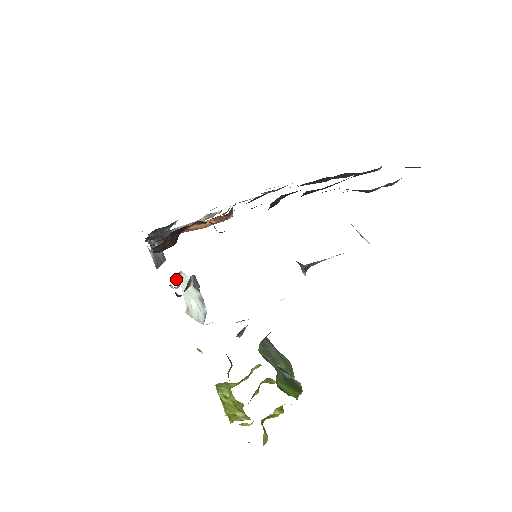
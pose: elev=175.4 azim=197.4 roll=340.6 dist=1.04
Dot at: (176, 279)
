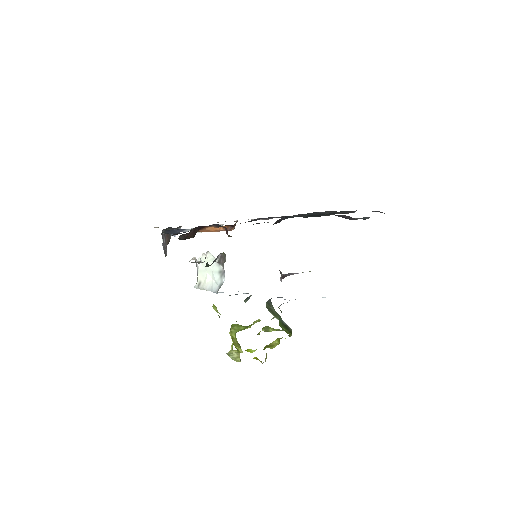
Dot at: (198, 259)
